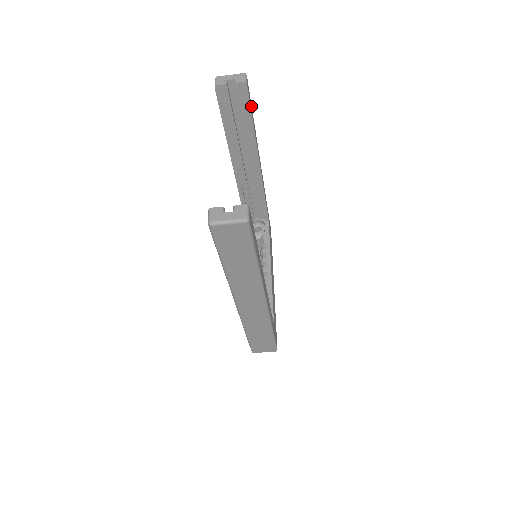
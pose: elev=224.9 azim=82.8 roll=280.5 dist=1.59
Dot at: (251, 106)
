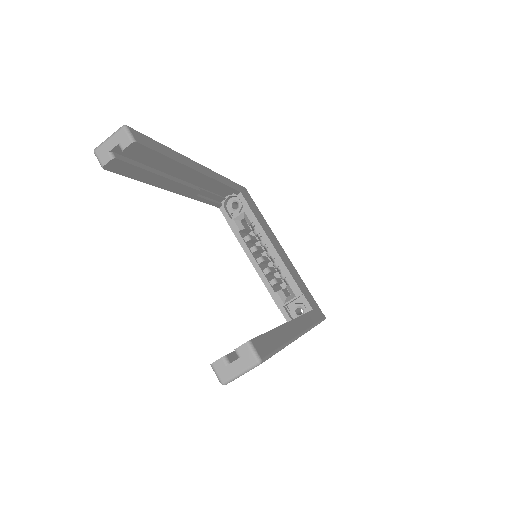
Dot at: (155, 143)
